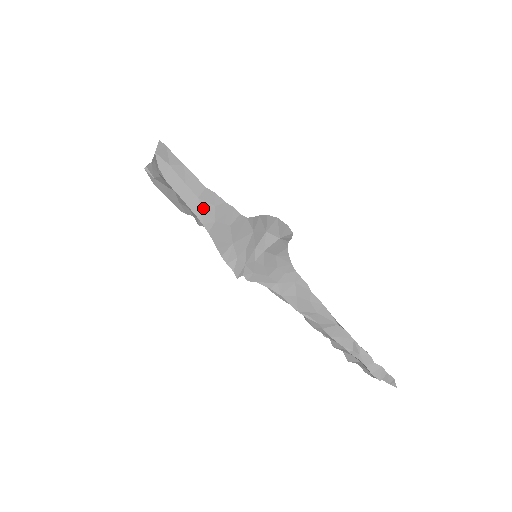
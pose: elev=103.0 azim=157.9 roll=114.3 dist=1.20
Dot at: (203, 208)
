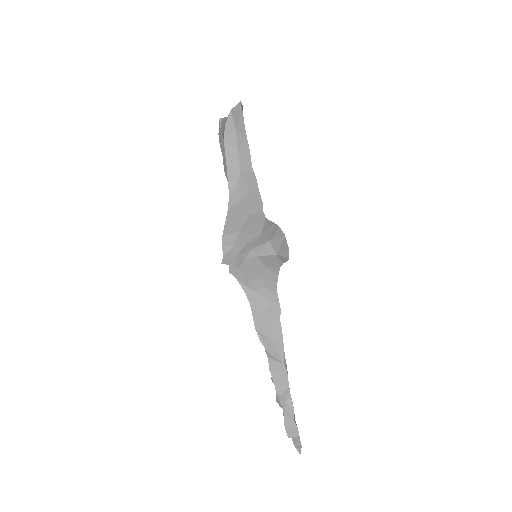
Dot at: (239, 184)
